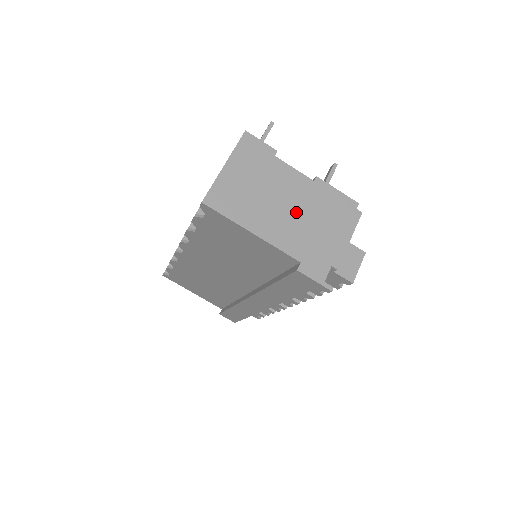
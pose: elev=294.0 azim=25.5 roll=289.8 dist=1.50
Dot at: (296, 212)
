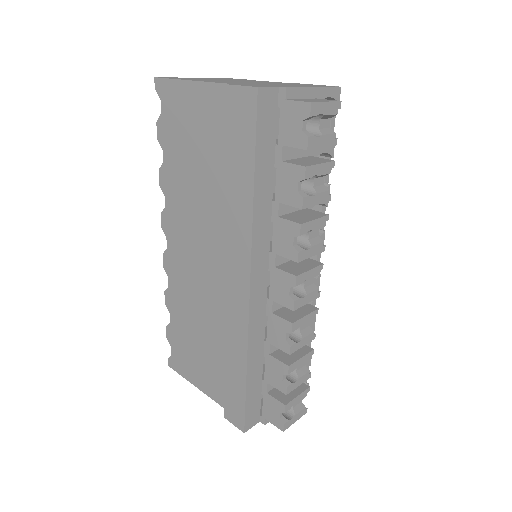
Dot at: occluded
